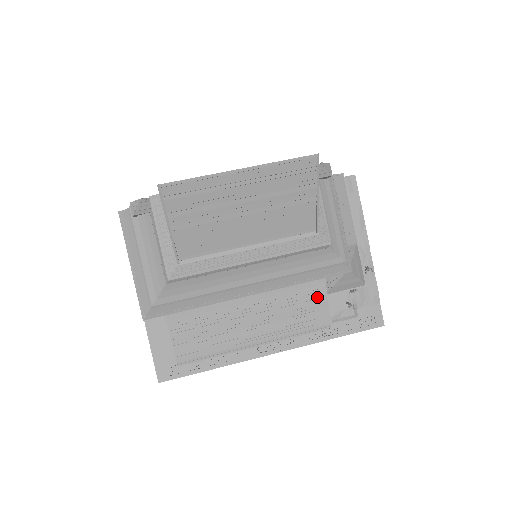
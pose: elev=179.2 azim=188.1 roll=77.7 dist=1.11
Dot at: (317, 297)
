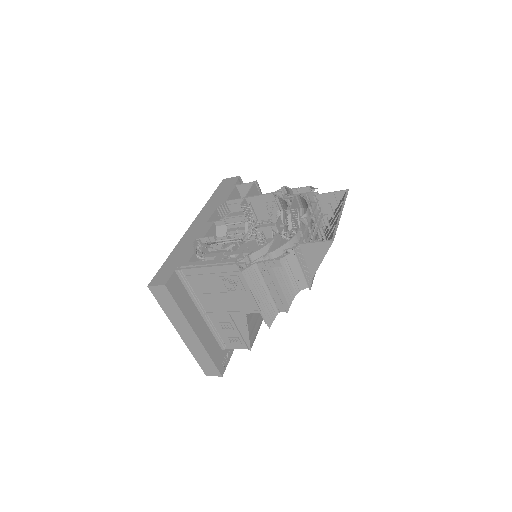
Dot at: occluded
